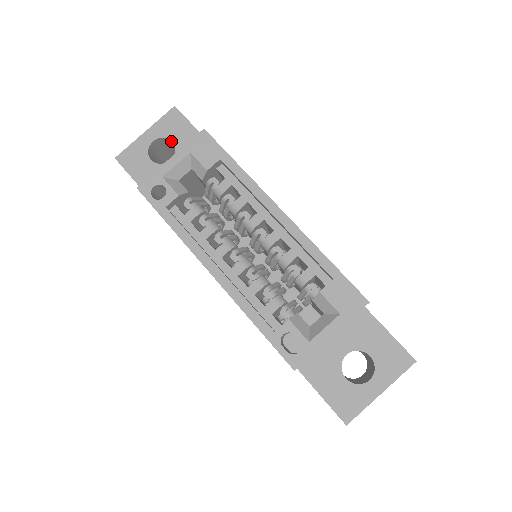
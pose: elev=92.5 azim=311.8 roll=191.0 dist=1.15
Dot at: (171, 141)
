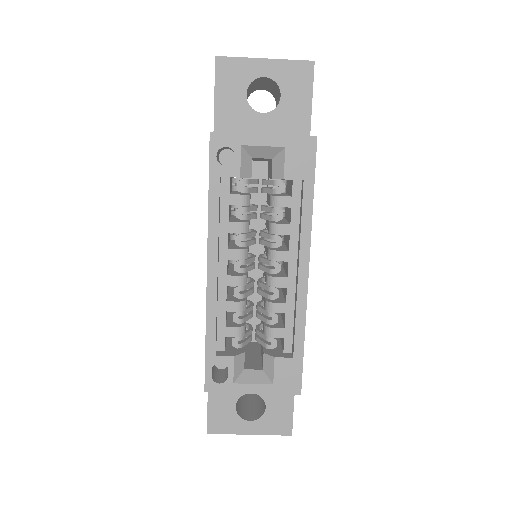
Dot at: (280, 92)
